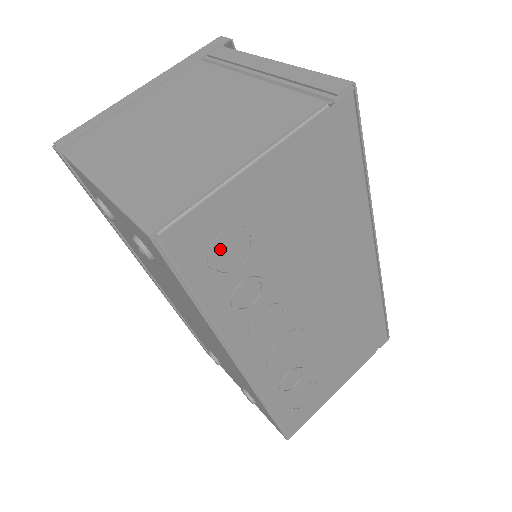
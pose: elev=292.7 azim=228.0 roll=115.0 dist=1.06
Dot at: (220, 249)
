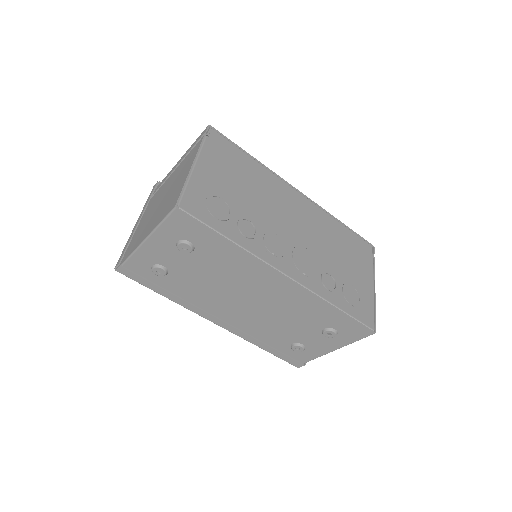
Dot at: (212, 207)
